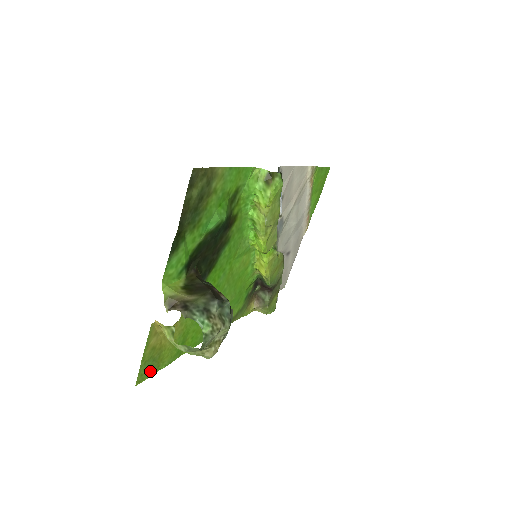
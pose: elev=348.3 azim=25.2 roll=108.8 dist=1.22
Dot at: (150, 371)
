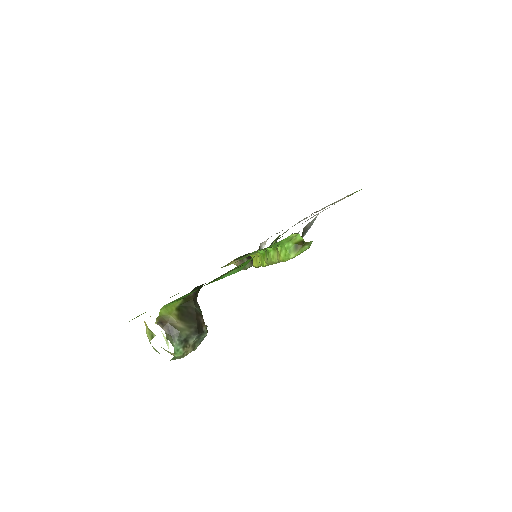
Dot at: occluded
